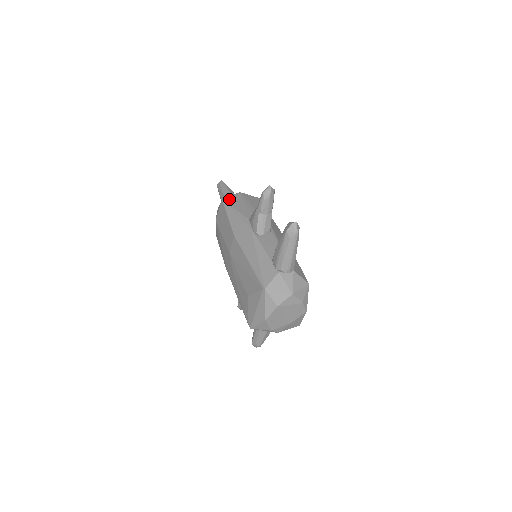
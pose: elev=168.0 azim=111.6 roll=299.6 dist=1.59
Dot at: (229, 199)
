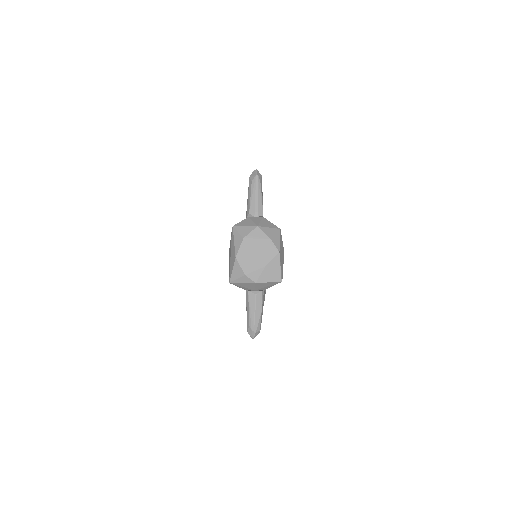
Dot at: occluded
